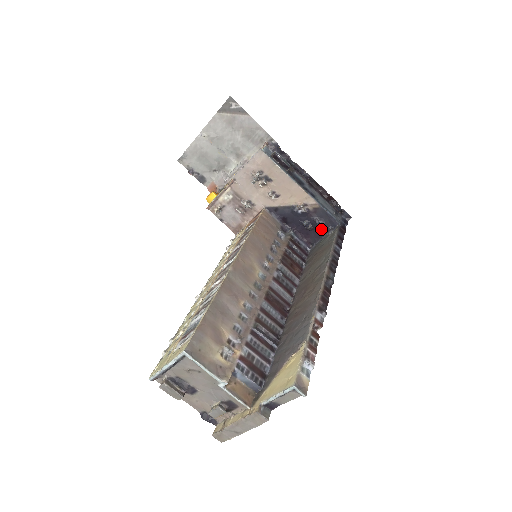
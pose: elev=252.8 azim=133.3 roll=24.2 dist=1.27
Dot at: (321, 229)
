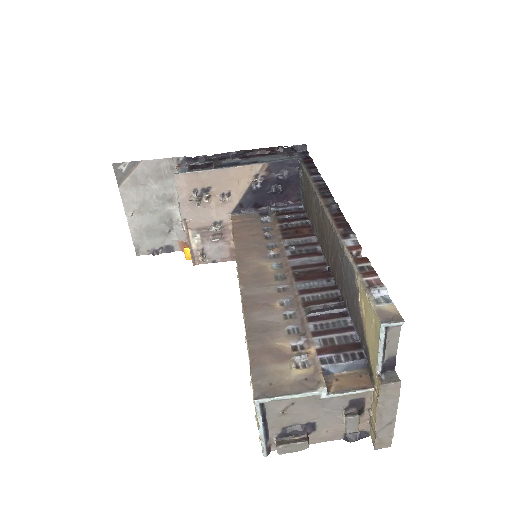
Dot at: (291, 180)
